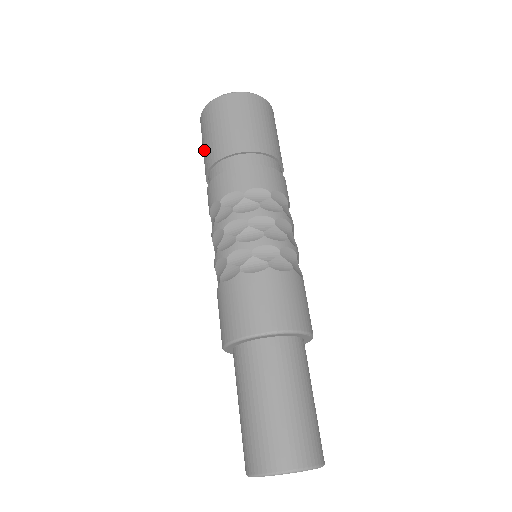
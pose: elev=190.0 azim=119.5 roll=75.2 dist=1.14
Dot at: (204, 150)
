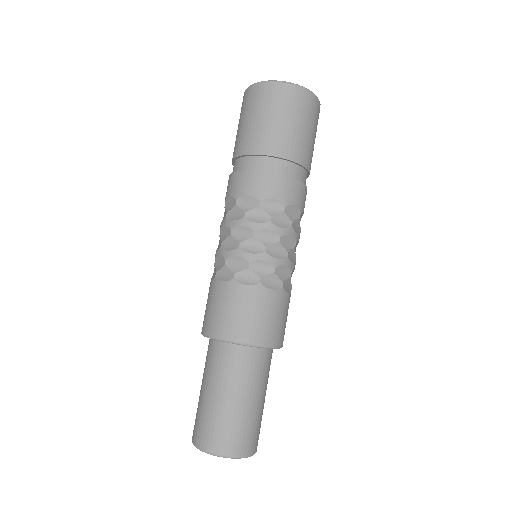
Dot at: (238, 132)
